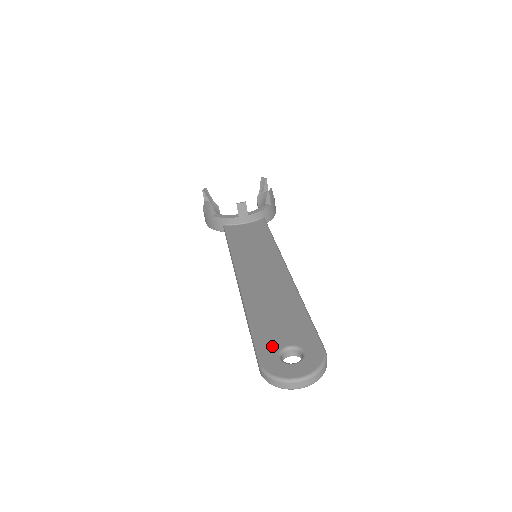
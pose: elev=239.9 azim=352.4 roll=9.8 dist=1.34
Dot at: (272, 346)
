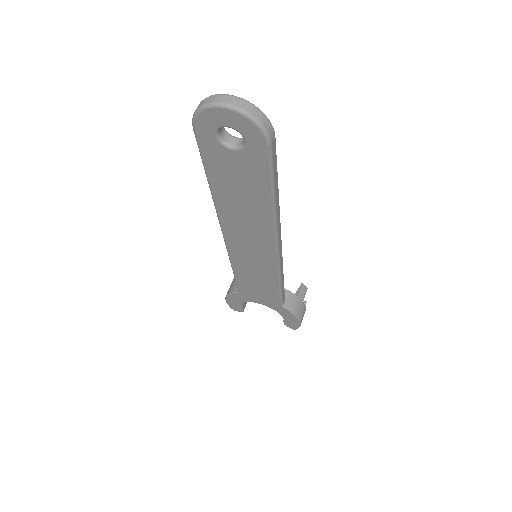
Dot at: occluded
